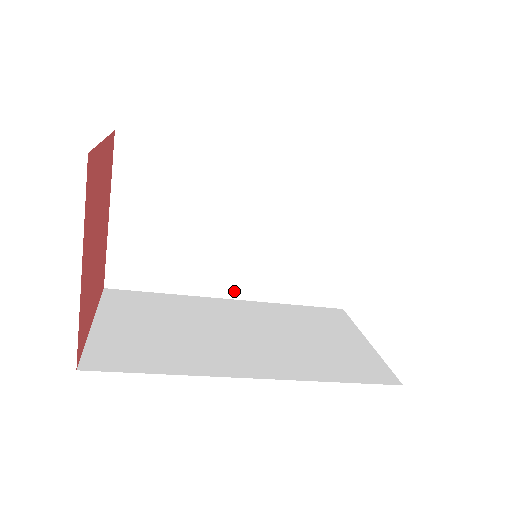
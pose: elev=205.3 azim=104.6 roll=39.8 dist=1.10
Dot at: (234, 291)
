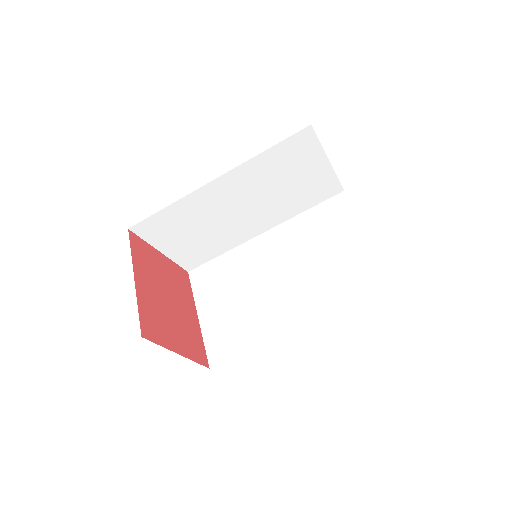
Dot at: (295, 322)
